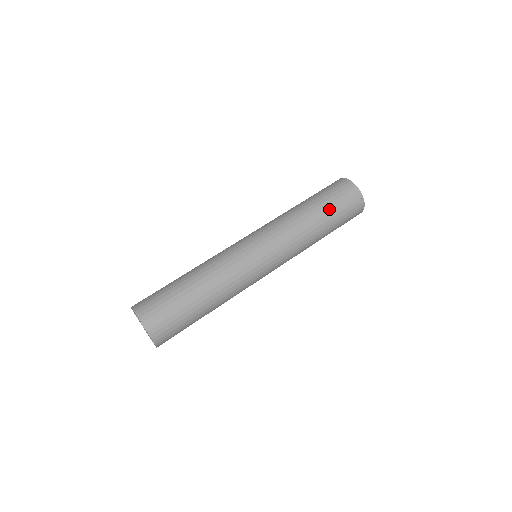
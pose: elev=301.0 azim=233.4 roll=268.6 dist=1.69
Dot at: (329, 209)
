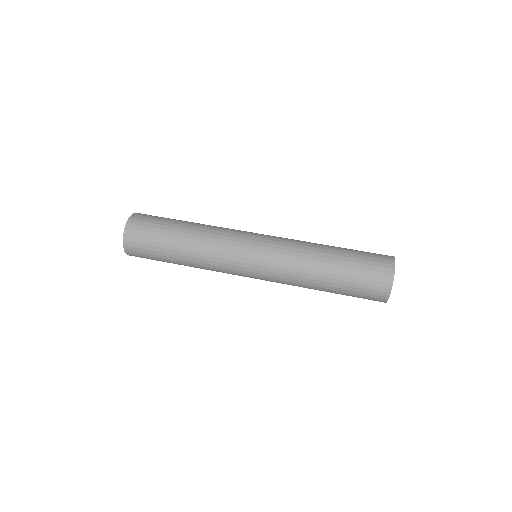
Dot at: (343, 285)
